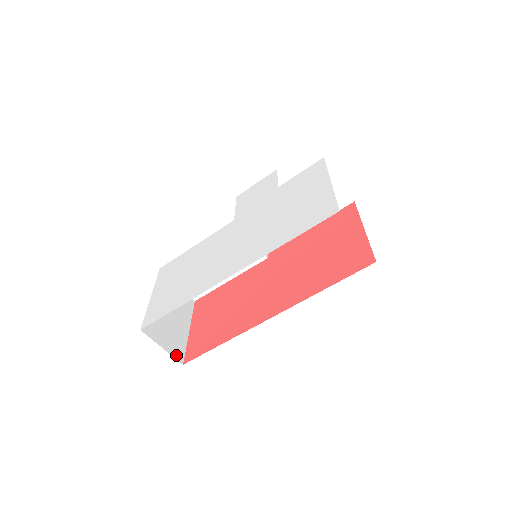
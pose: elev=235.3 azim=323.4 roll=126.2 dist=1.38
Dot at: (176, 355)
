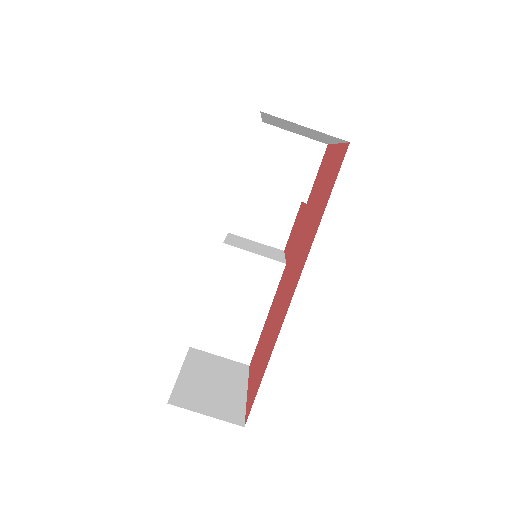
Dot at: (230, 419)
